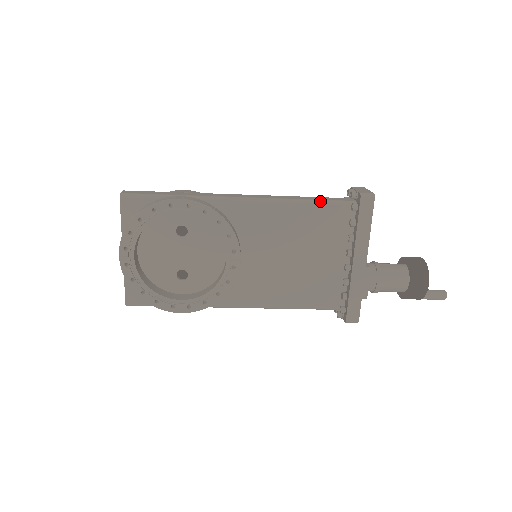
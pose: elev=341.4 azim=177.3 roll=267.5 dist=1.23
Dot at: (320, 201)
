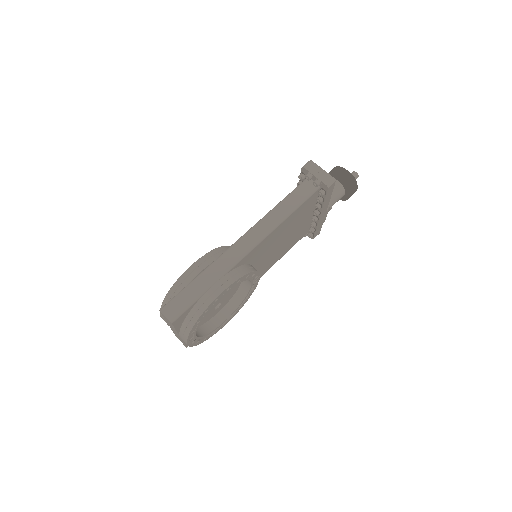
Dot at: (299, 205)
